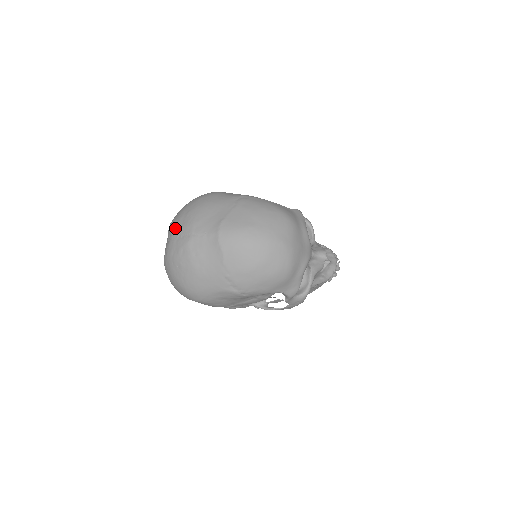
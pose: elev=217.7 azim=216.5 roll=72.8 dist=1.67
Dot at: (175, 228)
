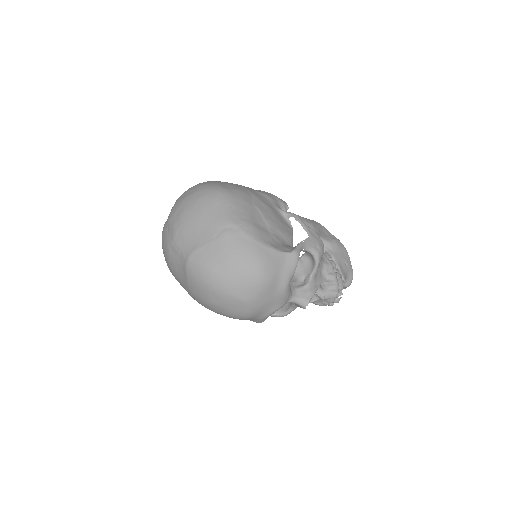
Dot at: (170, 217)
